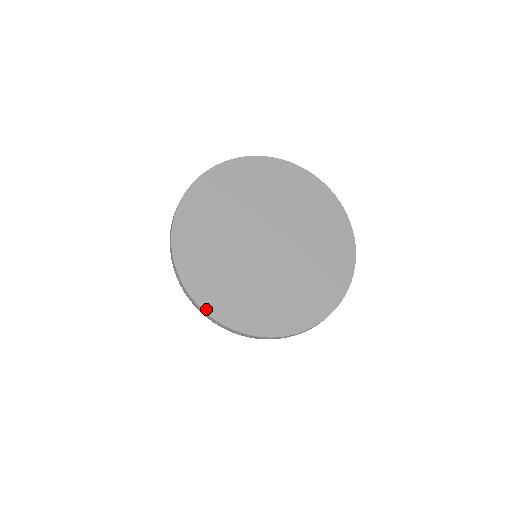
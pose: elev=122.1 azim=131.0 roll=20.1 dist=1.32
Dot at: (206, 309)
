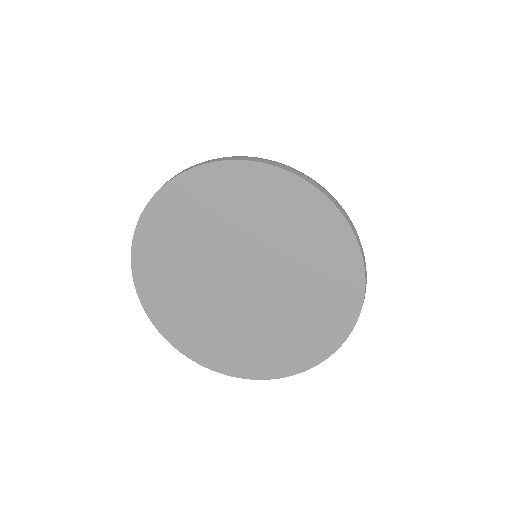
Dot at: (134, 268)
